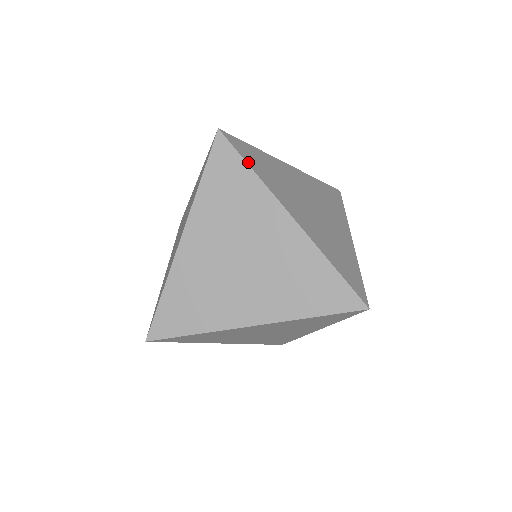
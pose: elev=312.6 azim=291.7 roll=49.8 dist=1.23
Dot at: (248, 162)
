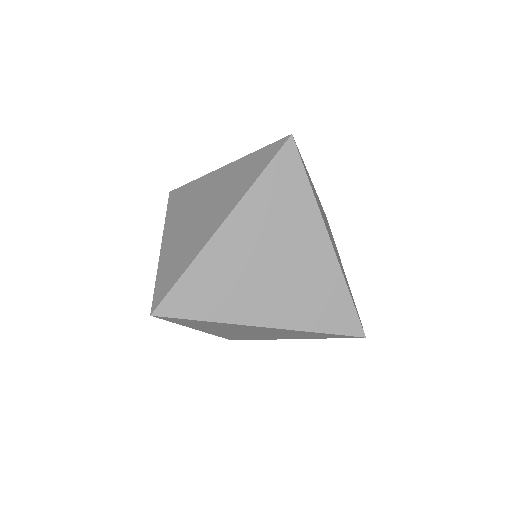
Dot at: (307, 175)
